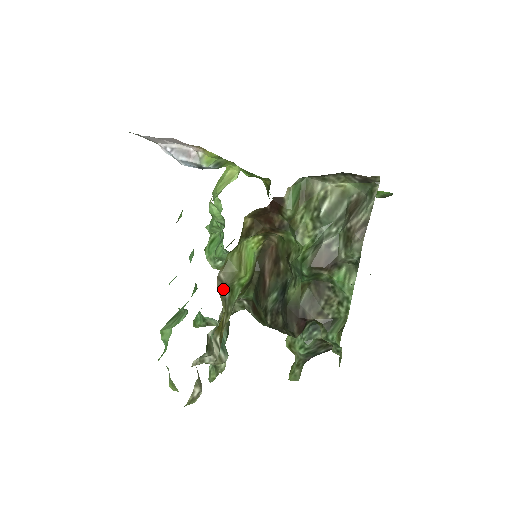
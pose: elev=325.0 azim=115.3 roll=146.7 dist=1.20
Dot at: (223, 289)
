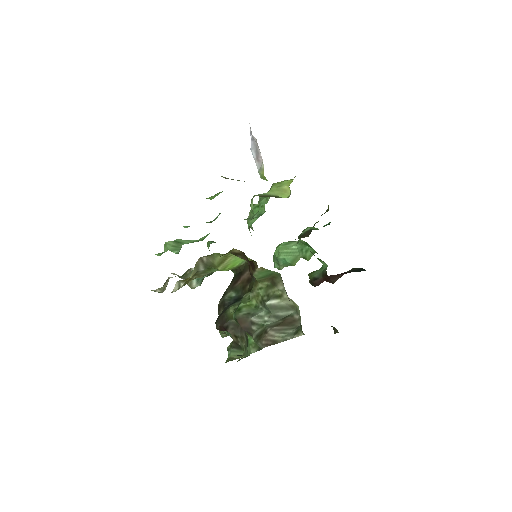
Dot at: (201, 265)
